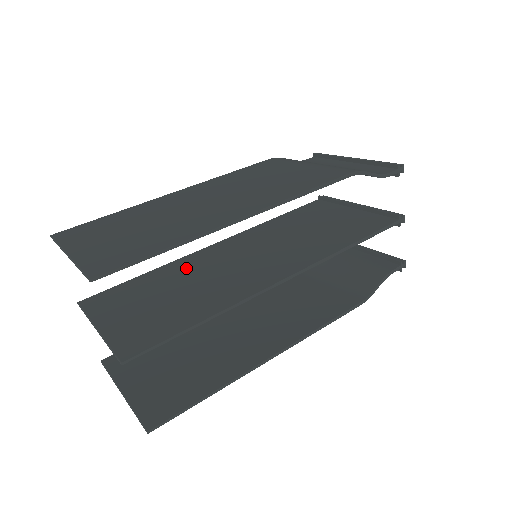
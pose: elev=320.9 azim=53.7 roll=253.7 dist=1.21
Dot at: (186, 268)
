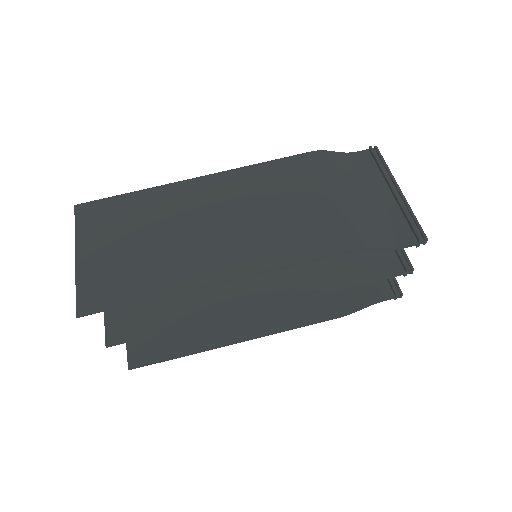
Dot at: occluded
